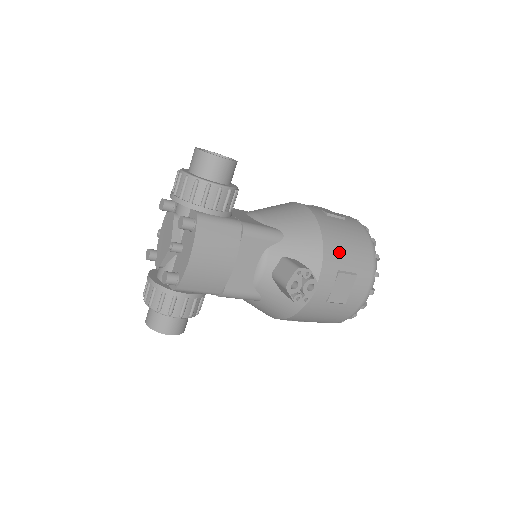
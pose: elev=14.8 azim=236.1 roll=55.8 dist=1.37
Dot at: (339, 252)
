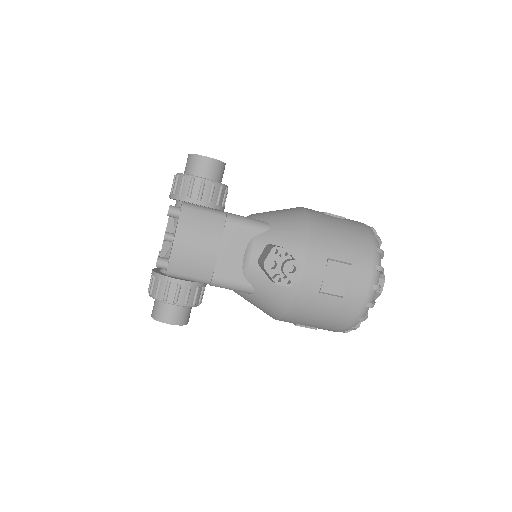
Dot at: (329, 241)
